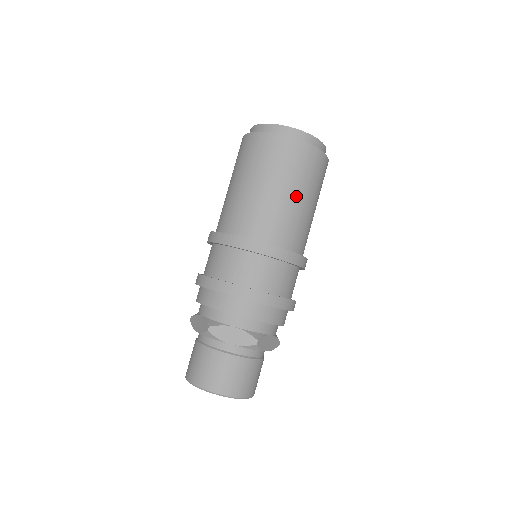
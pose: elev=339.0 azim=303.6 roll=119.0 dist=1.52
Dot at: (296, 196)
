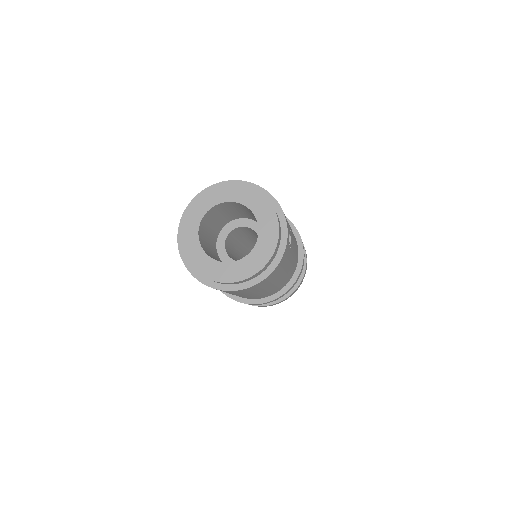
Dot at: (256, 294)
